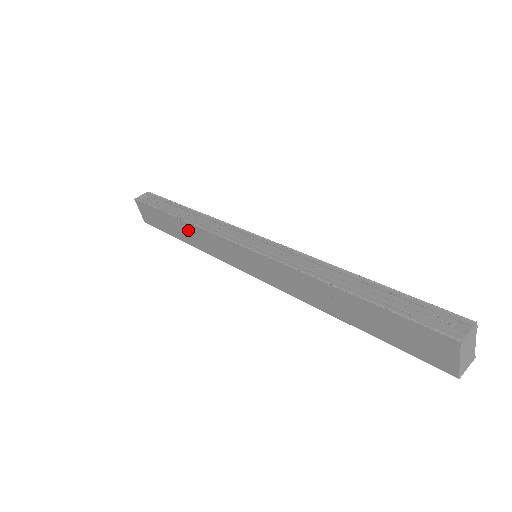
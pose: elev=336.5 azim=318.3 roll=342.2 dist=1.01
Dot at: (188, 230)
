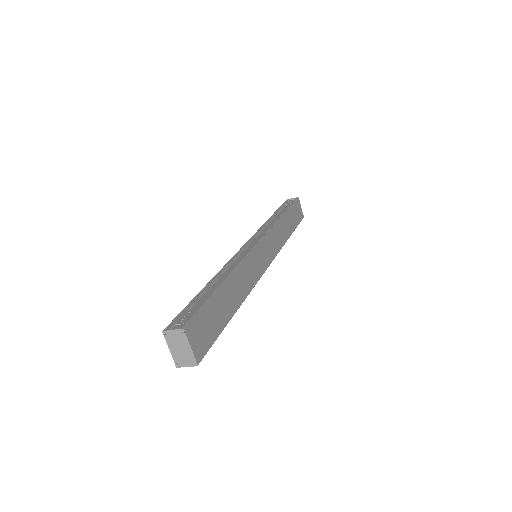
Dot at: occluded
